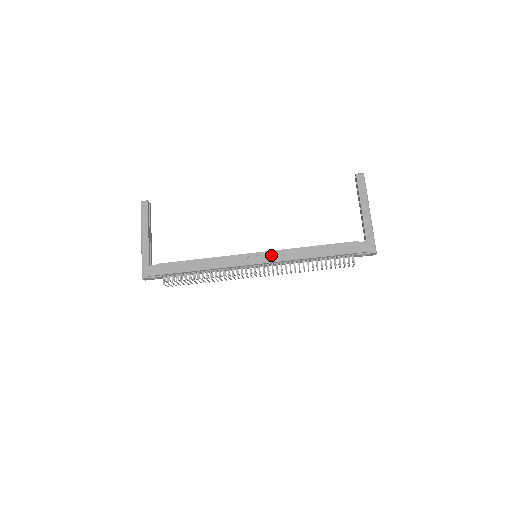
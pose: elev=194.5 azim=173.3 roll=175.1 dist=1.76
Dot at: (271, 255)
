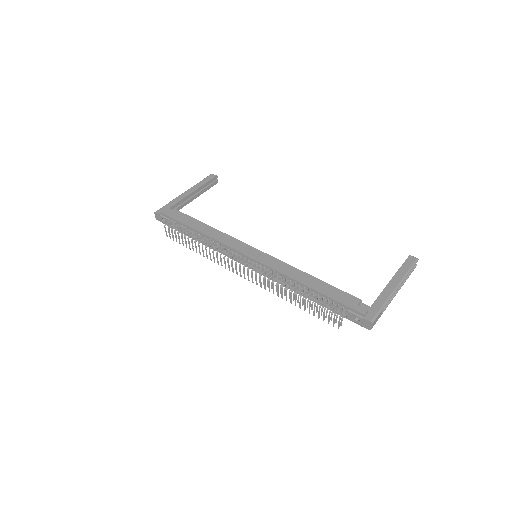
Dot at: (268, 258)
